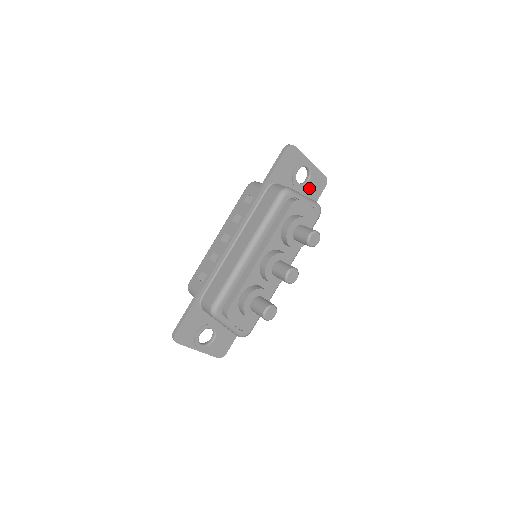
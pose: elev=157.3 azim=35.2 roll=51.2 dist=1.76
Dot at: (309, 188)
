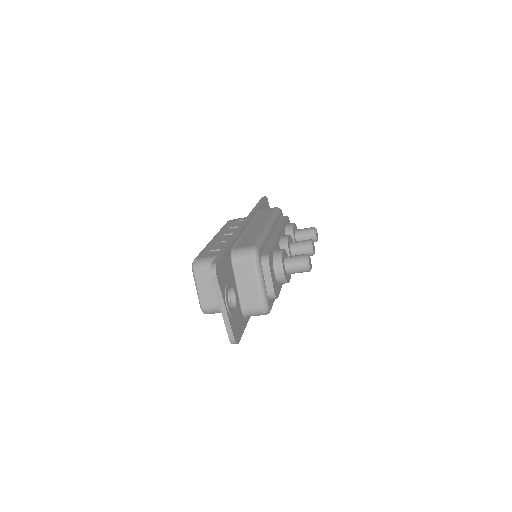
Dot at: occluded
